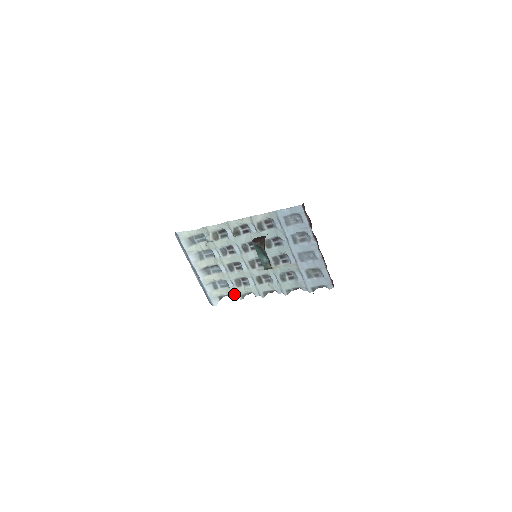
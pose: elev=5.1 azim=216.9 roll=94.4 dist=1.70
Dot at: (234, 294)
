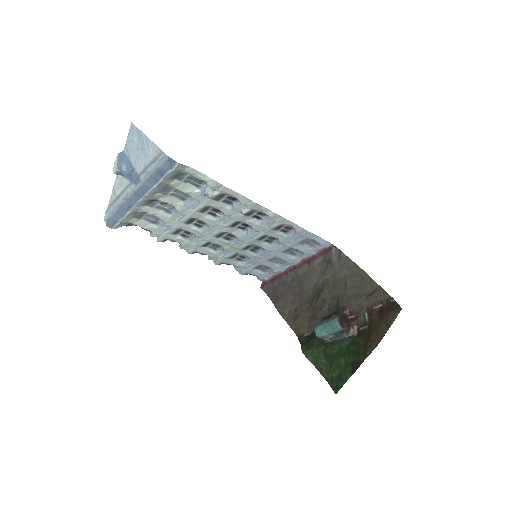
Dot at: (155, 234)
